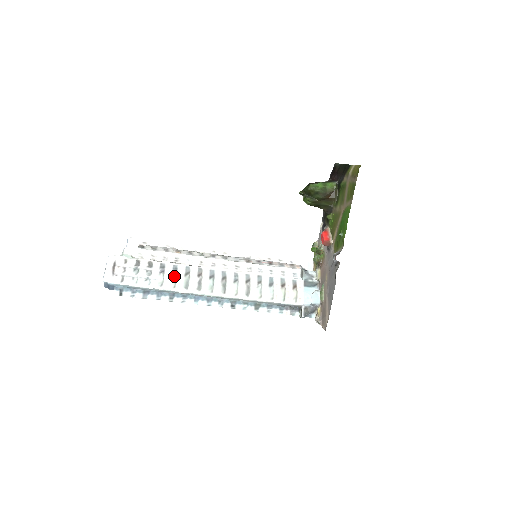
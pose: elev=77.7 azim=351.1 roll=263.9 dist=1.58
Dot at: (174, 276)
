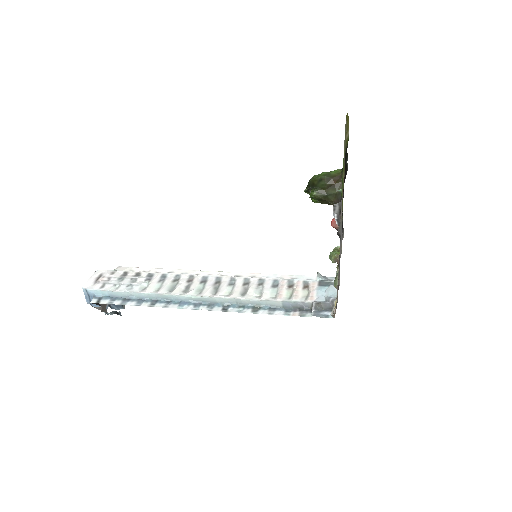
Dot at: (160, 282)
